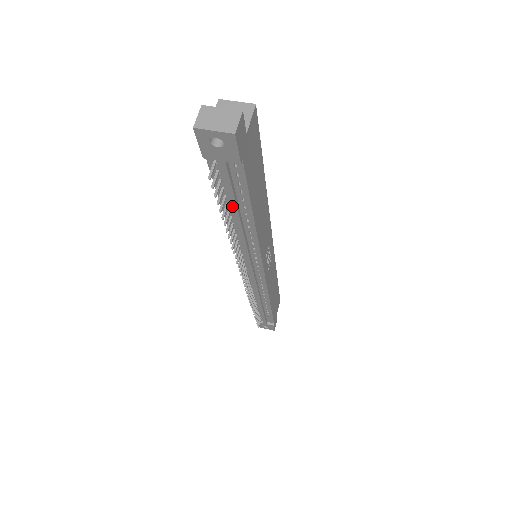
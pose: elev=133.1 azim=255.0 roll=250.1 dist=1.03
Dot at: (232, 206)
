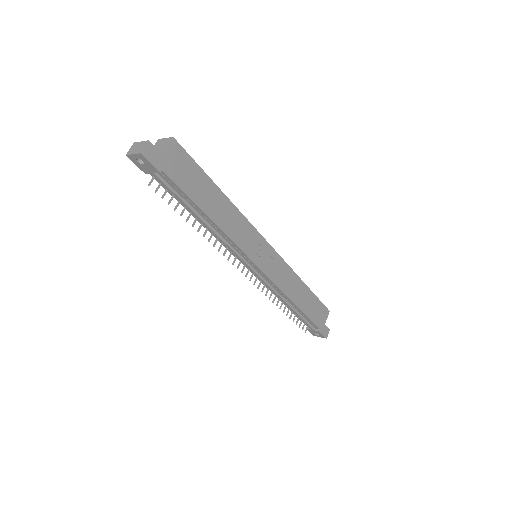
Dot at: (186, 206)
